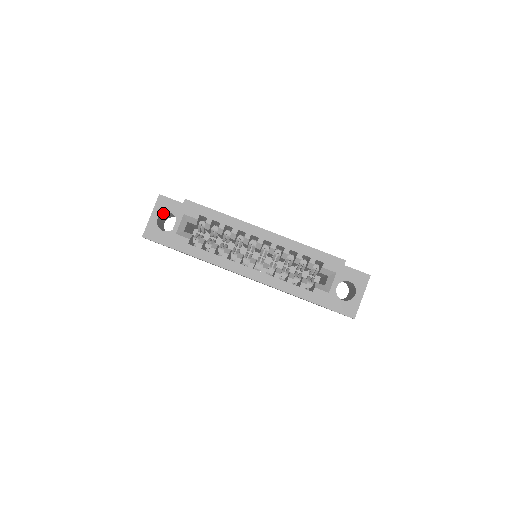
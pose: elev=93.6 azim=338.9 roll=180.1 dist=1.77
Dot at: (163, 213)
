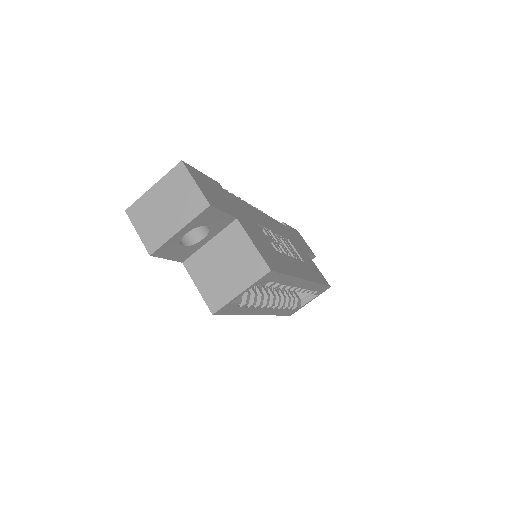
Dot at: occluded
